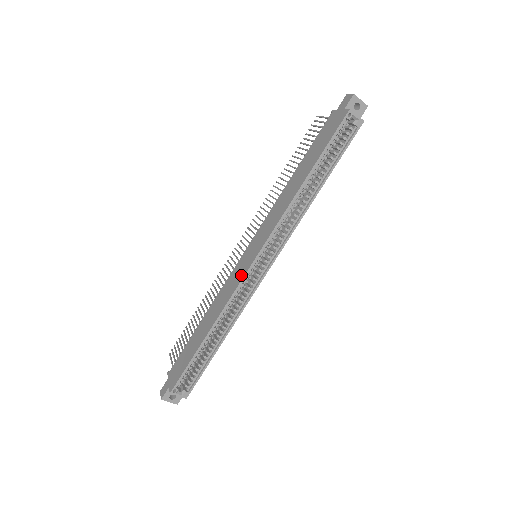
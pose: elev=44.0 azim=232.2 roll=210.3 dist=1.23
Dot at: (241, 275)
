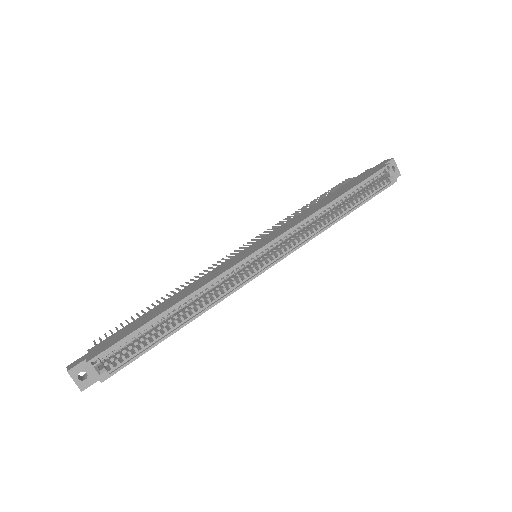
Dot at: (238, 260)
